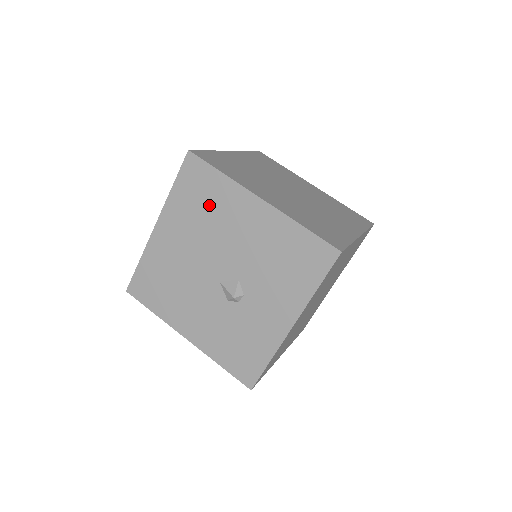
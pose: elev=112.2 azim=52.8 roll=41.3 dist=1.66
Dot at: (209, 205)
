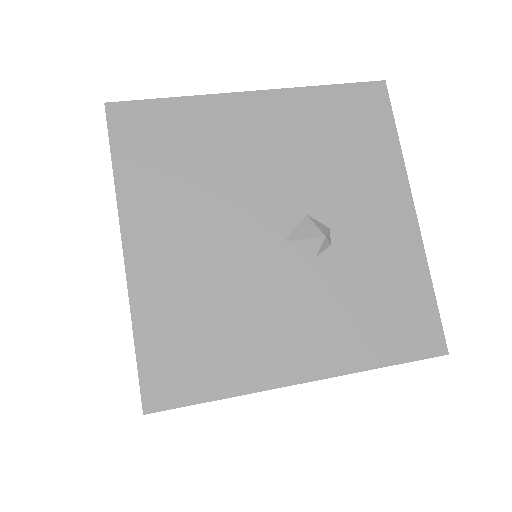
Dot at: (190, 151)
